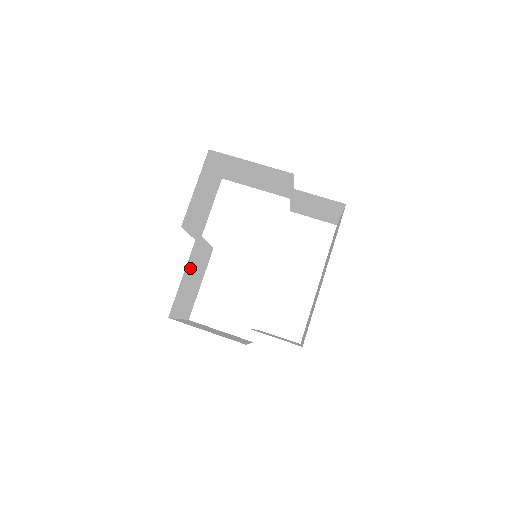
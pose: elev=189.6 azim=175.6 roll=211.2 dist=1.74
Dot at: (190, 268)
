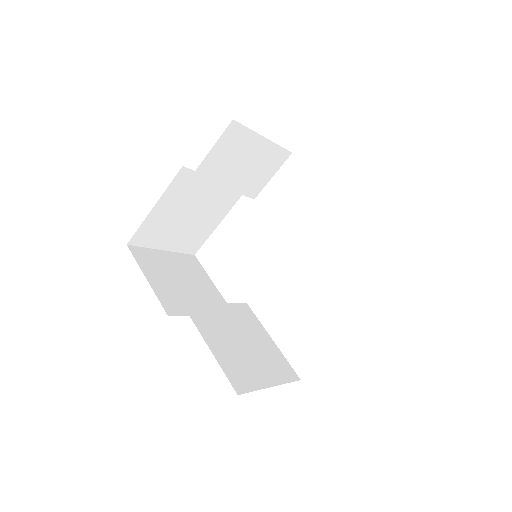
Dot at: (217, 335)
